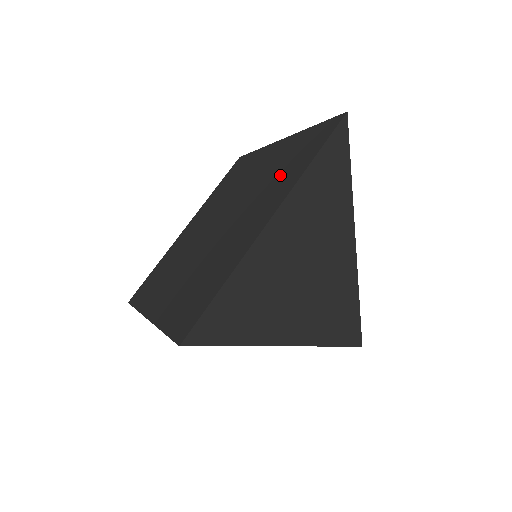
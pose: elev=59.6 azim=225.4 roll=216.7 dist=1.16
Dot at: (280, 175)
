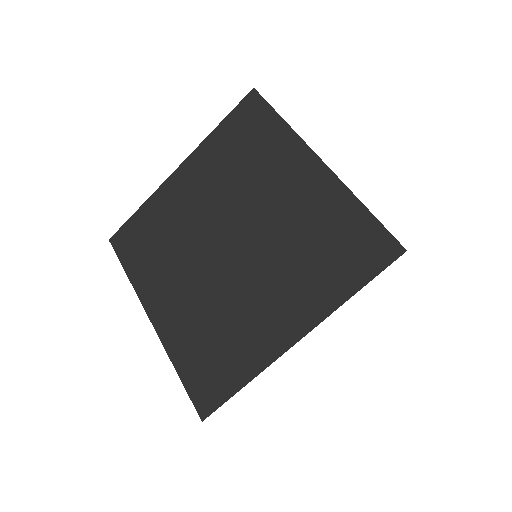
Dot at: (313, 262)
